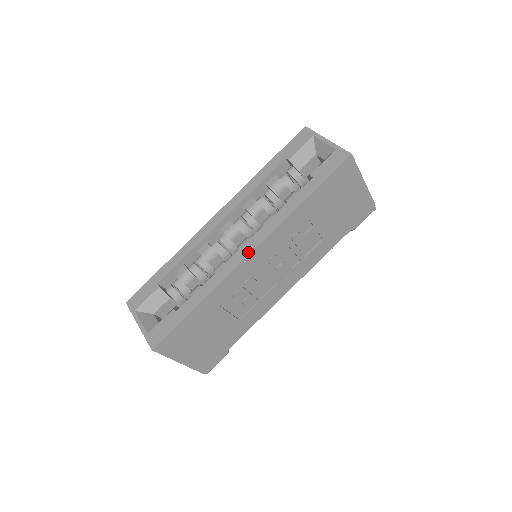
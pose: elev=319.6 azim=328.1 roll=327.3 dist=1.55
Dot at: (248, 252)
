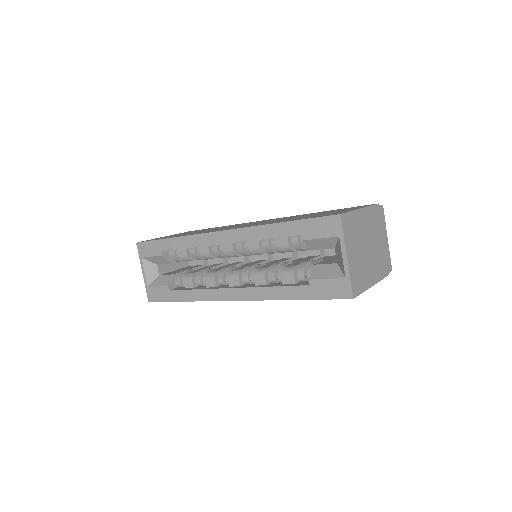
Dot at: (231, 298)
